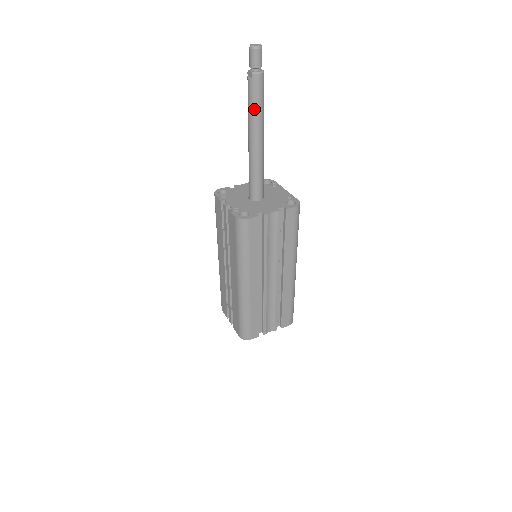
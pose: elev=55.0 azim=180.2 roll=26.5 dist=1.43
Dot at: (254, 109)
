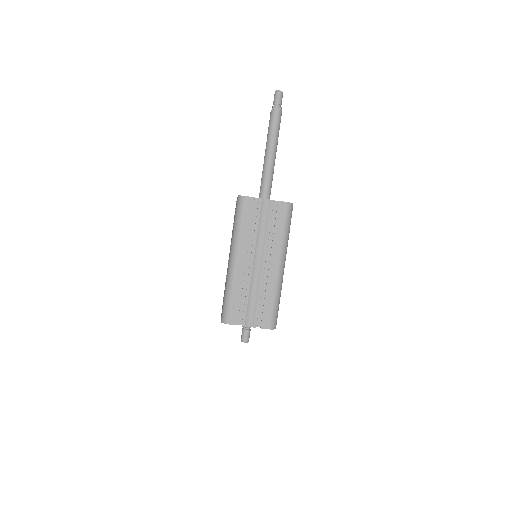
Dot at: (270, 130)
